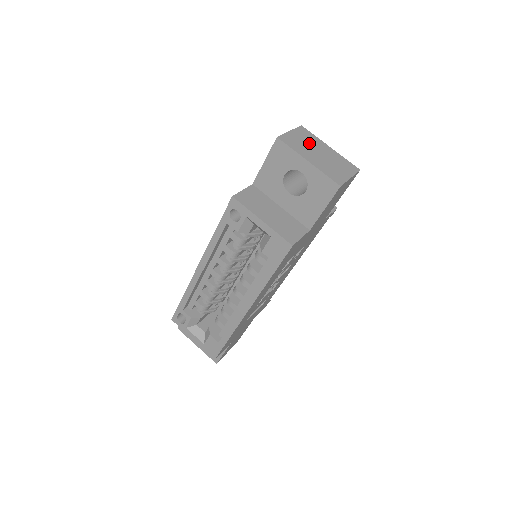
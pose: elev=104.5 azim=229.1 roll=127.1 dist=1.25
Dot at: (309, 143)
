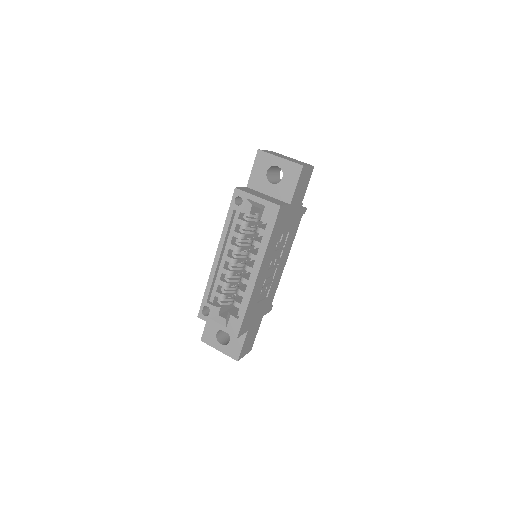
Dot at: occluded
